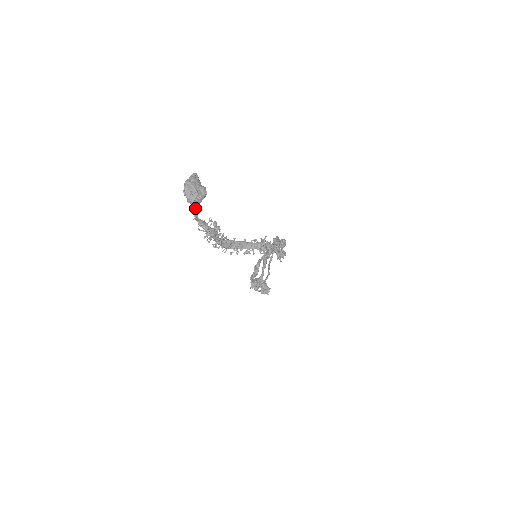
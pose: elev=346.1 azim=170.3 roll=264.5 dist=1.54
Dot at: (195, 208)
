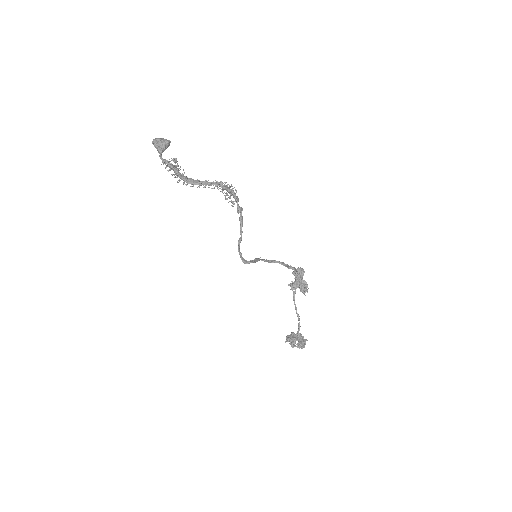
Dot at: (160, 152)
